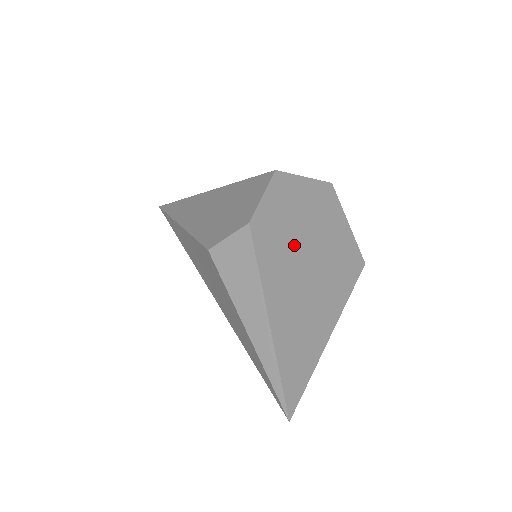
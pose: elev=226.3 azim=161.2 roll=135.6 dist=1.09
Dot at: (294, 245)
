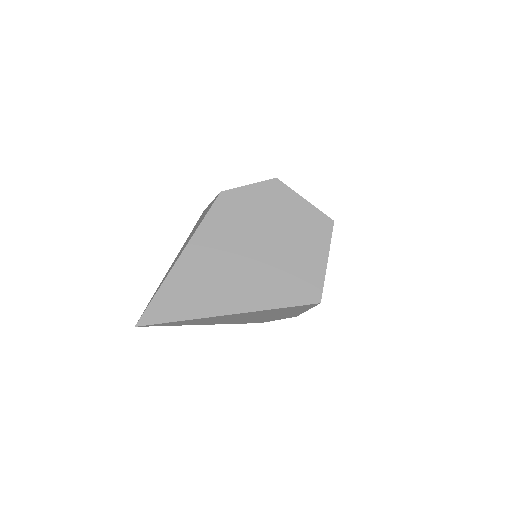
Dot at: (249, 231)
